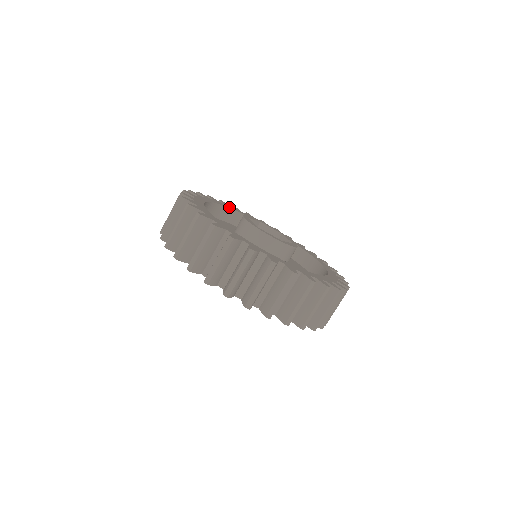
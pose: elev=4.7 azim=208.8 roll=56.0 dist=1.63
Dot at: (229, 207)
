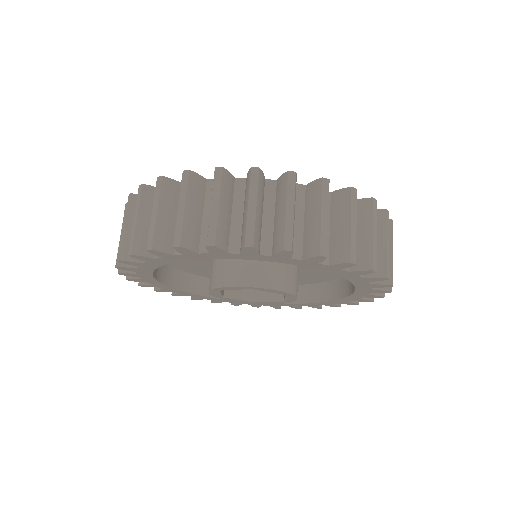
Dot at: occluded
